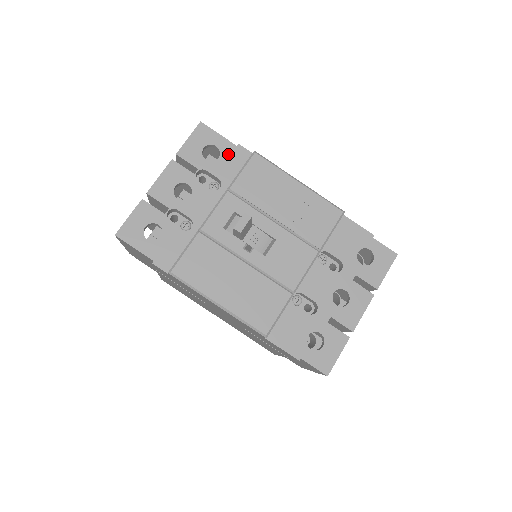
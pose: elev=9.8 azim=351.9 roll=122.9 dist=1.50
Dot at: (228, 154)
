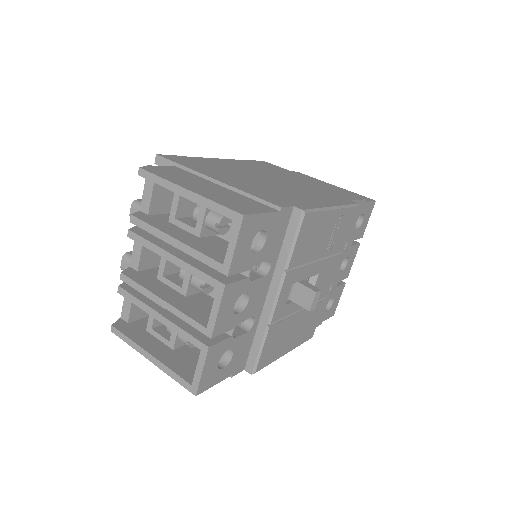
Dot at: (274, 228)
